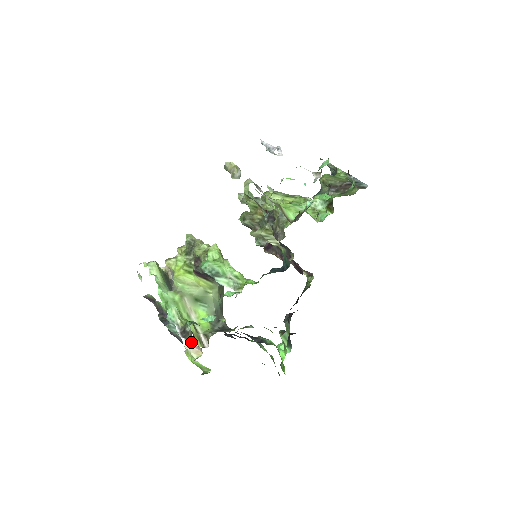
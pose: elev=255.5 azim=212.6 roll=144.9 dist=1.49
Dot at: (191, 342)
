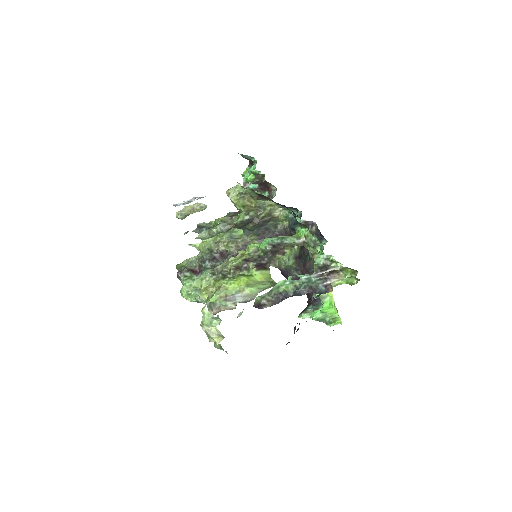
Dot at: (335, 264)
